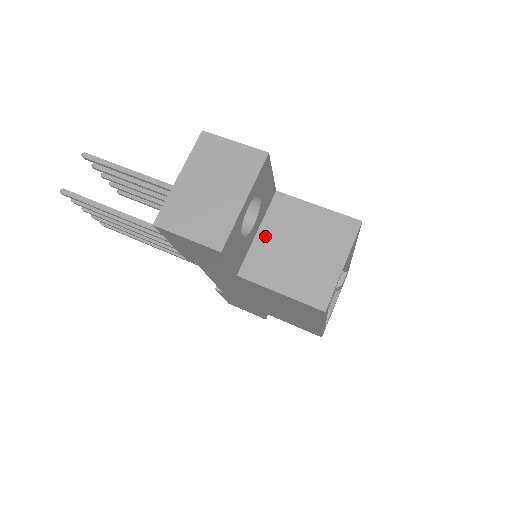
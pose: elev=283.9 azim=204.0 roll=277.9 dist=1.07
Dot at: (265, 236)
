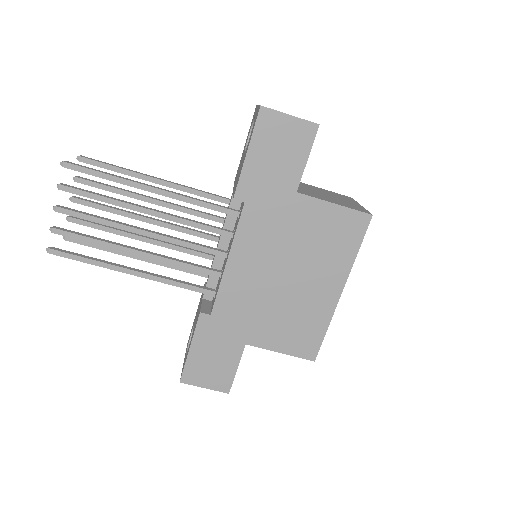
Dot at: (299, 187)
